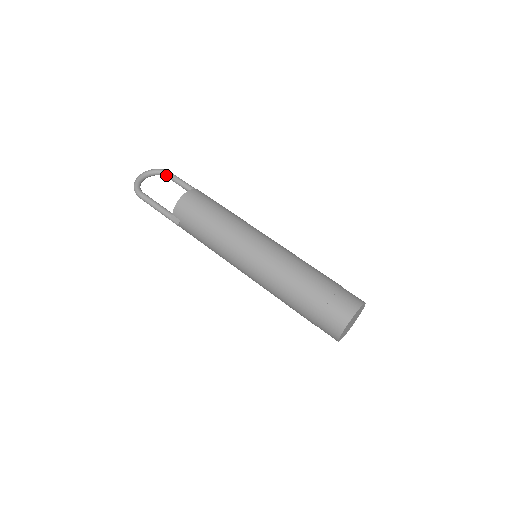
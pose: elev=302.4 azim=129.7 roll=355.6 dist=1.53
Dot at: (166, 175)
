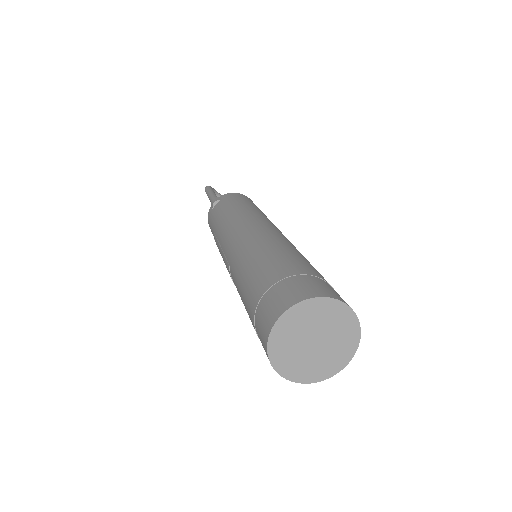
Dot at: occluded
